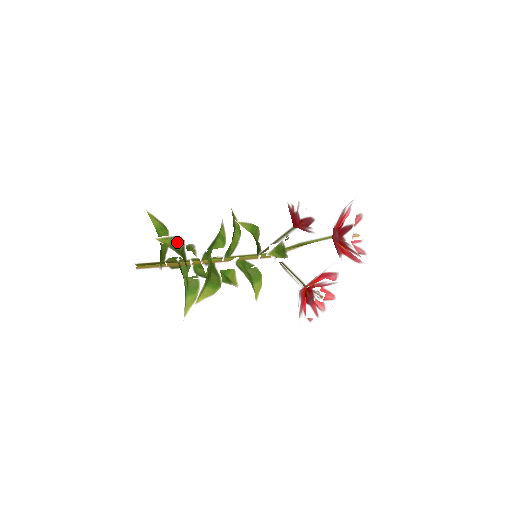
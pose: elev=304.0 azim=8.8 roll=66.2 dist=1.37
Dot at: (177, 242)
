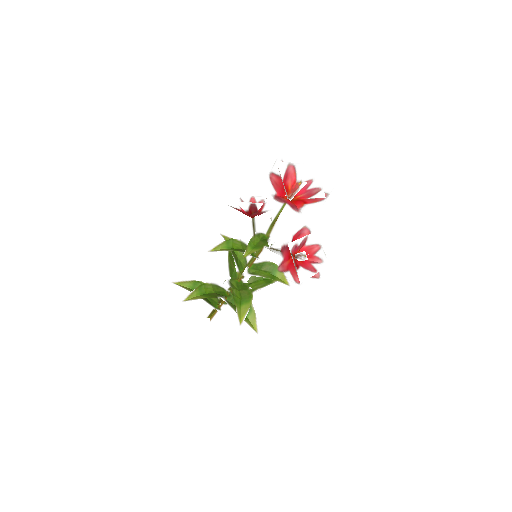
Dot at: (203, 289)
